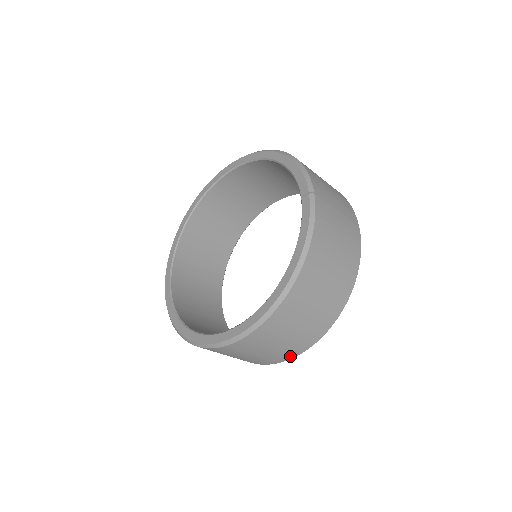
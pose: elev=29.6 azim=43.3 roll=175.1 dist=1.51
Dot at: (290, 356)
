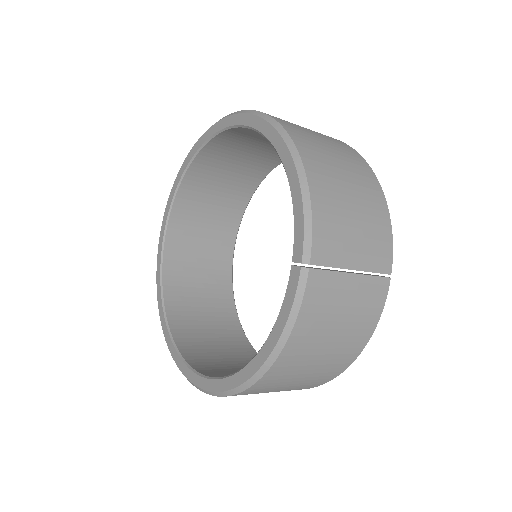
Dot at: occluded
